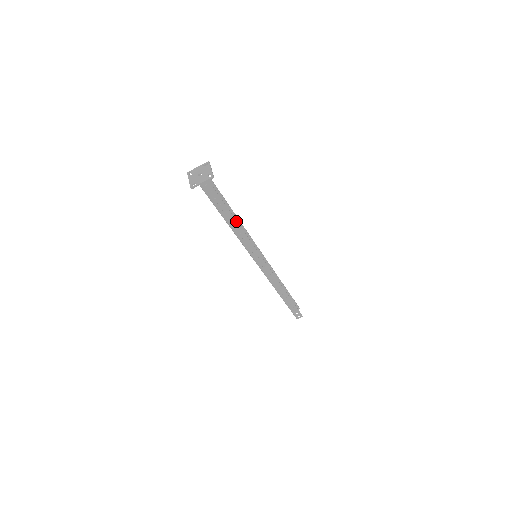
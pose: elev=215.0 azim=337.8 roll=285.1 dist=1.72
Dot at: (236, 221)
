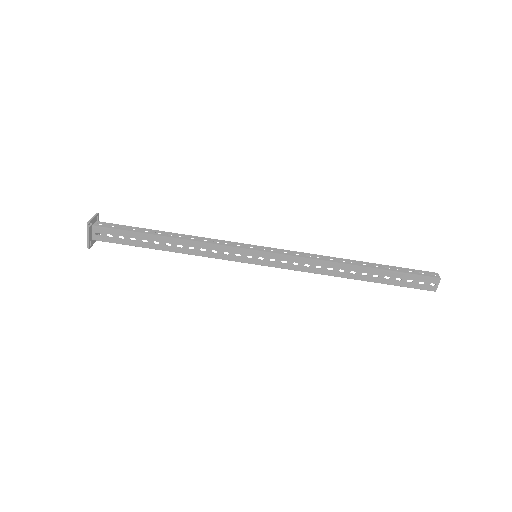
Dot at: (174, 234)
